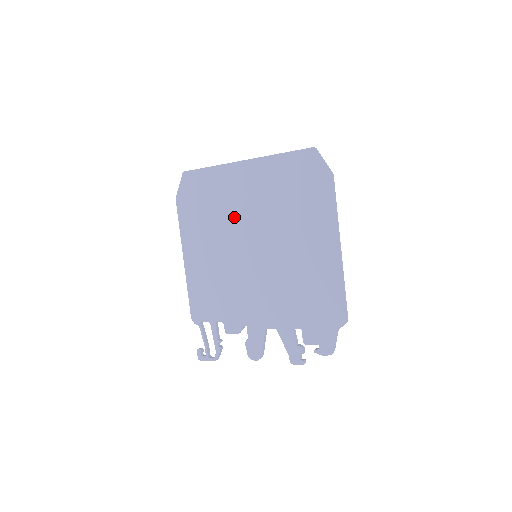
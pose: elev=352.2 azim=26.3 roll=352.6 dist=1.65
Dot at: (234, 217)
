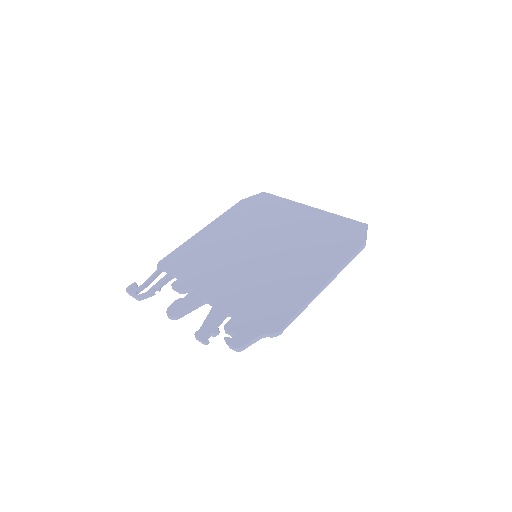
Dot at: (268, 227)
